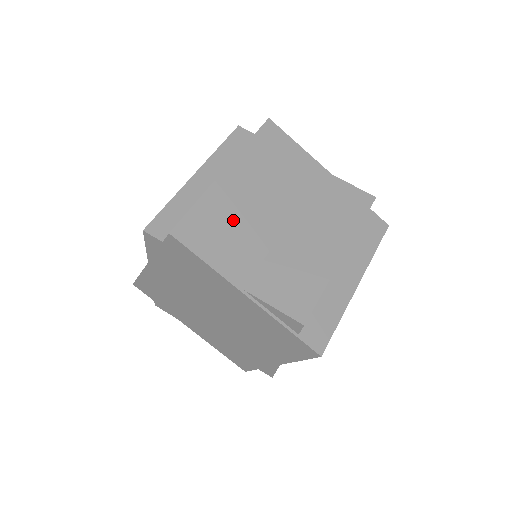
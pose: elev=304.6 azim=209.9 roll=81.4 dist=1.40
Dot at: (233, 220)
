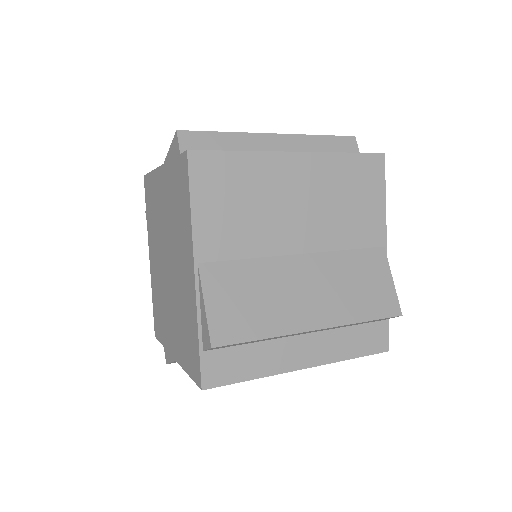
Dot at: (256, 199)
